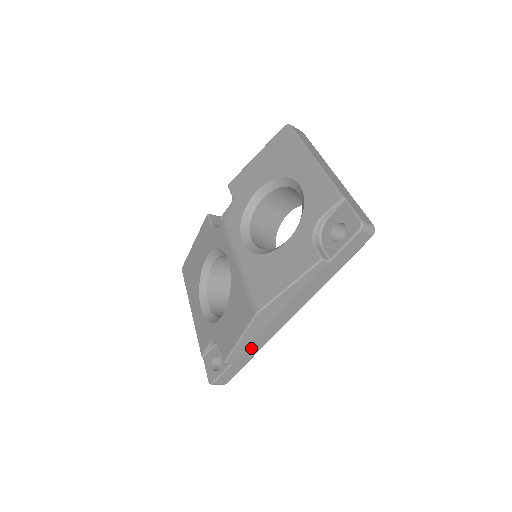
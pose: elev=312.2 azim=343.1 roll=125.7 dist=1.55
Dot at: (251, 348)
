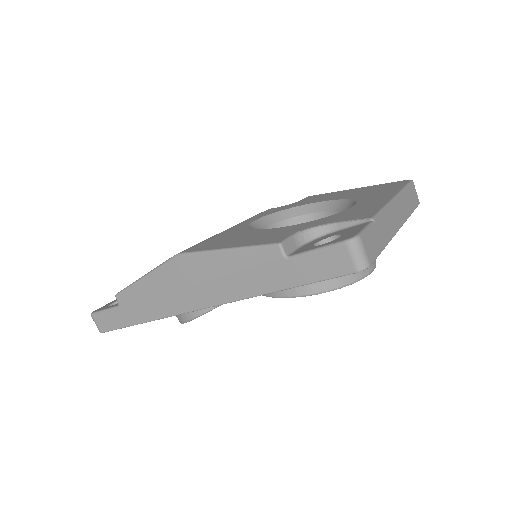
Dot at: (146, 305)
